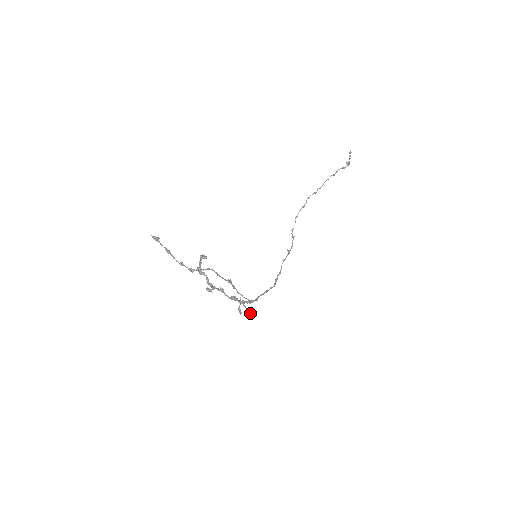
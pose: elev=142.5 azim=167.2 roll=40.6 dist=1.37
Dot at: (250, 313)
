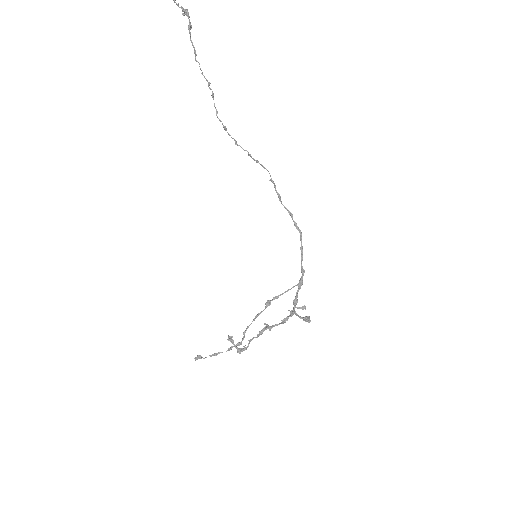
Dot at: (307, 320)
